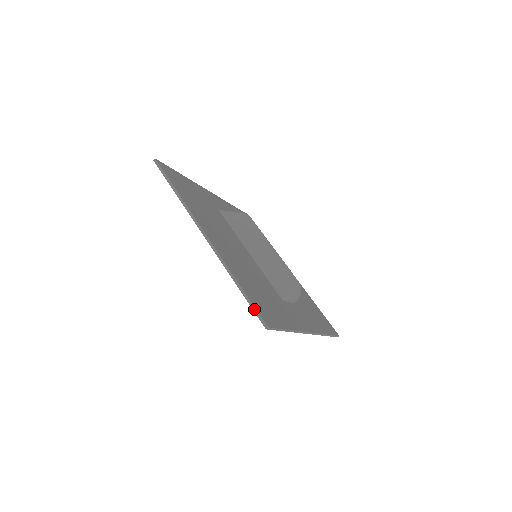
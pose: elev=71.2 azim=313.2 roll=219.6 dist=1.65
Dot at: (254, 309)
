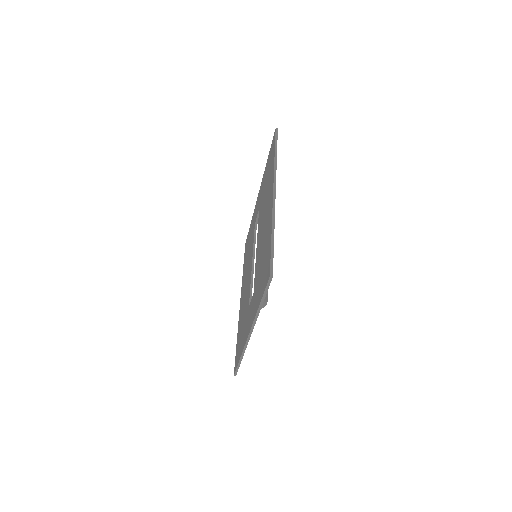
Dot at: (272, 258)
